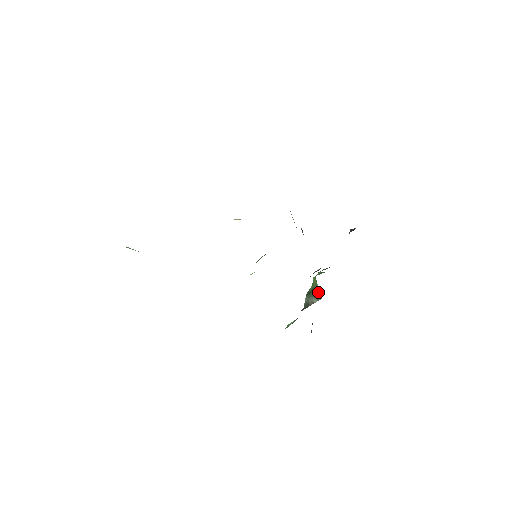
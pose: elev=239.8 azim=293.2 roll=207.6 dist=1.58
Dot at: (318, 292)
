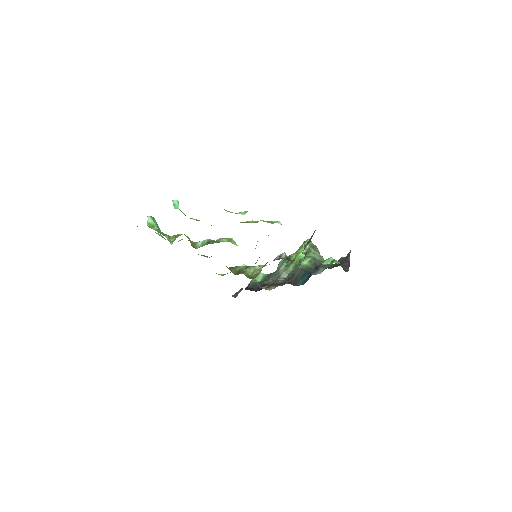
Dot at: occluded
